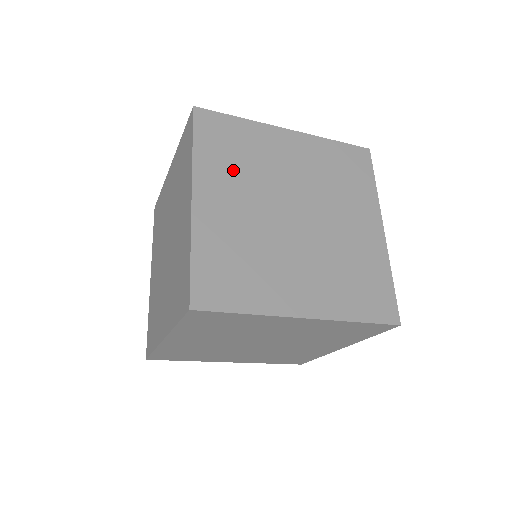
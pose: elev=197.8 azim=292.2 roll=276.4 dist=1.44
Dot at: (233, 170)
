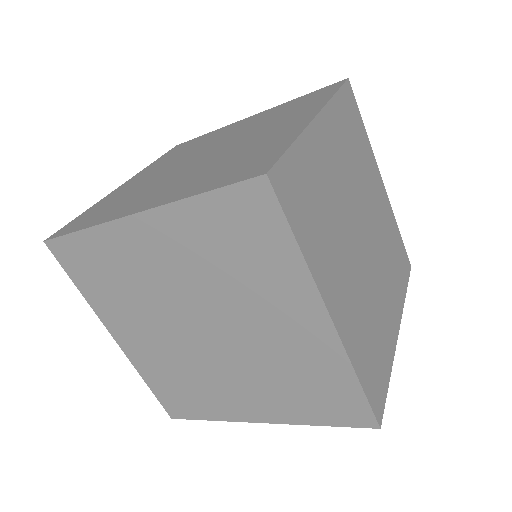
Dot at: (122, 302)
